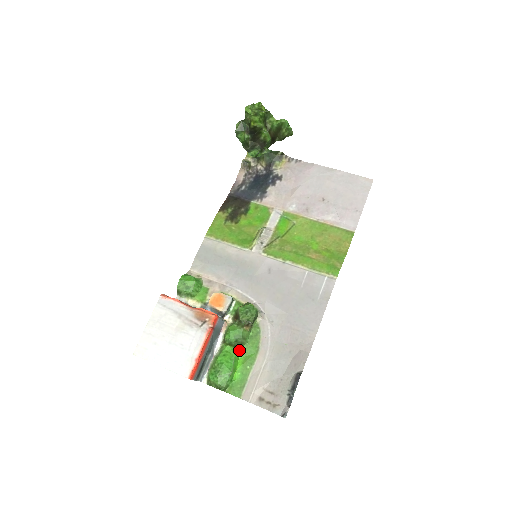
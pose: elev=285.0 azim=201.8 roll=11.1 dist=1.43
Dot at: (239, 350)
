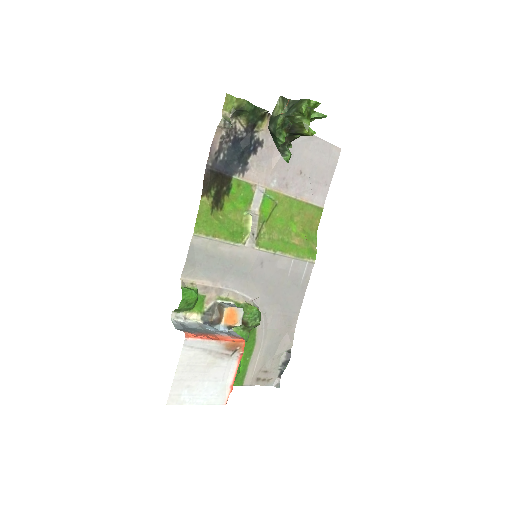
Dot at: occluded
